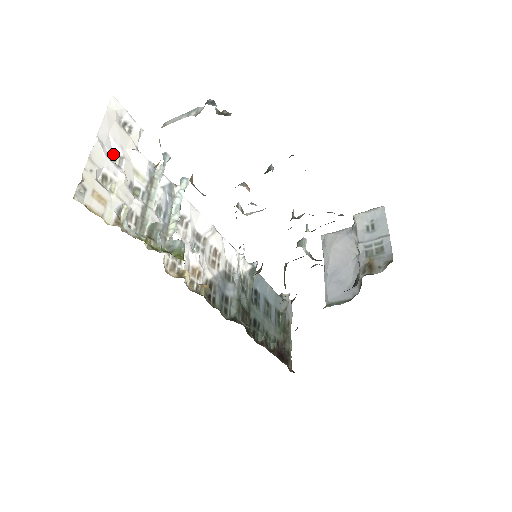
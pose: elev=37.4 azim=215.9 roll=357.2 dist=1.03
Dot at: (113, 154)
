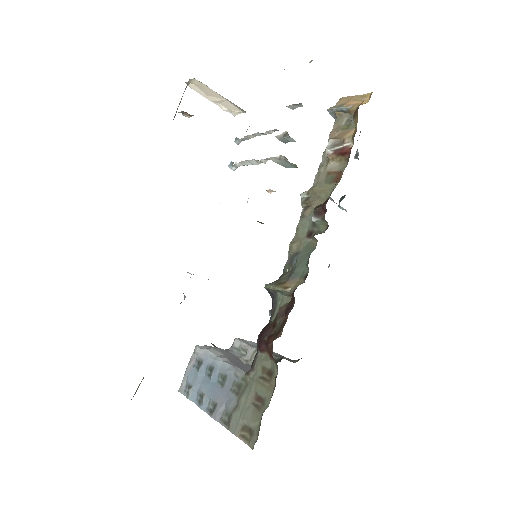
Dot at: occluded
